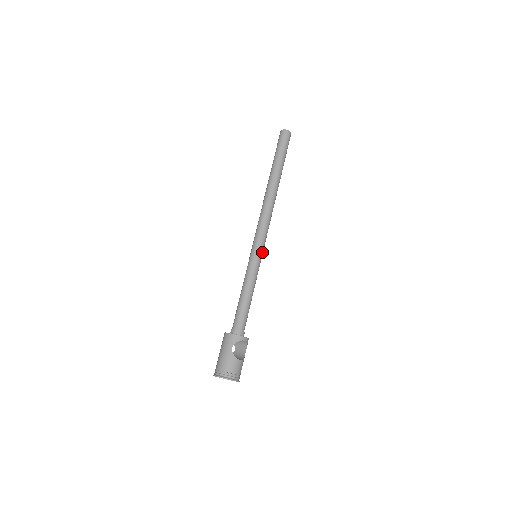
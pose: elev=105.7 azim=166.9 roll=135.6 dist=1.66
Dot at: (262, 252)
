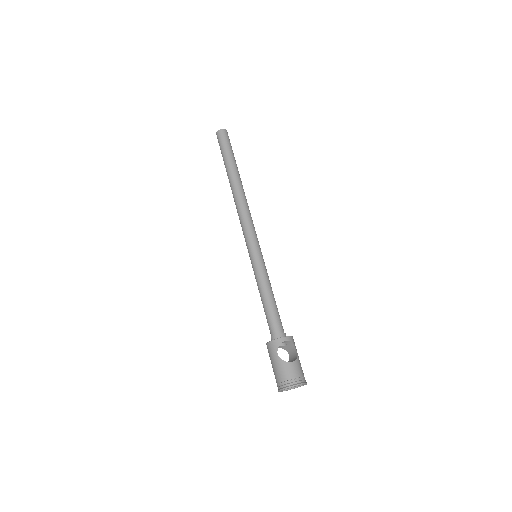
Dot at: (259, 249)
